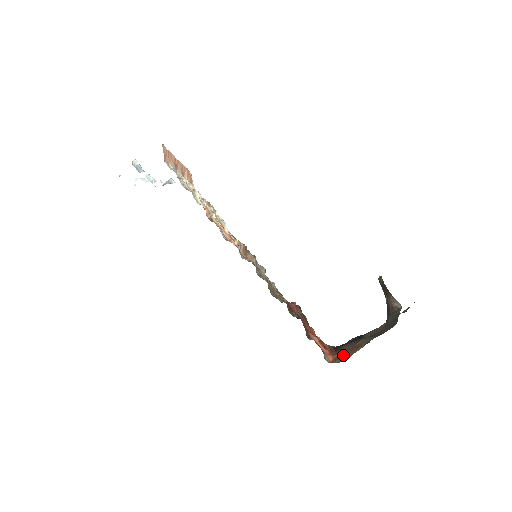
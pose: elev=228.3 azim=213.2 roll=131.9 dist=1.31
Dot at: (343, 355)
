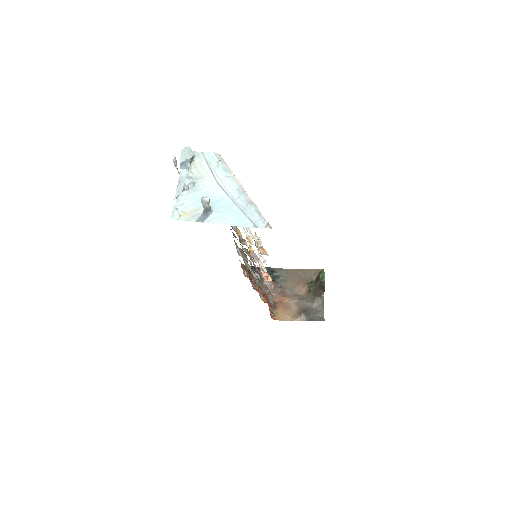
Dot at: (279, 311)
